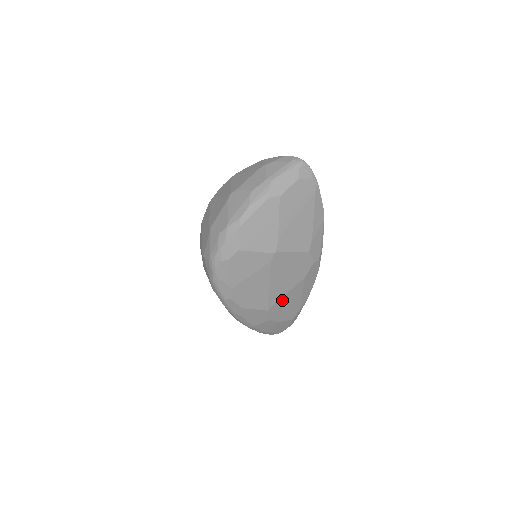
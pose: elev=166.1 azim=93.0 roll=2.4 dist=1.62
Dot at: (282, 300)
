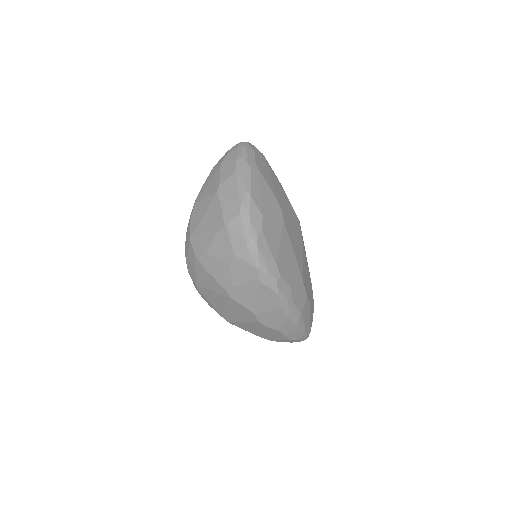
Dot at: (303, 269)
